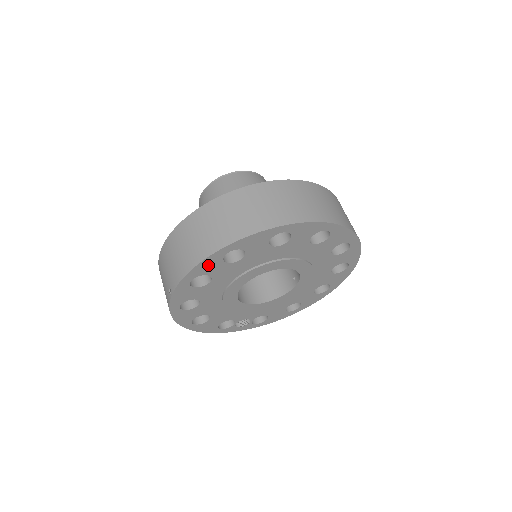
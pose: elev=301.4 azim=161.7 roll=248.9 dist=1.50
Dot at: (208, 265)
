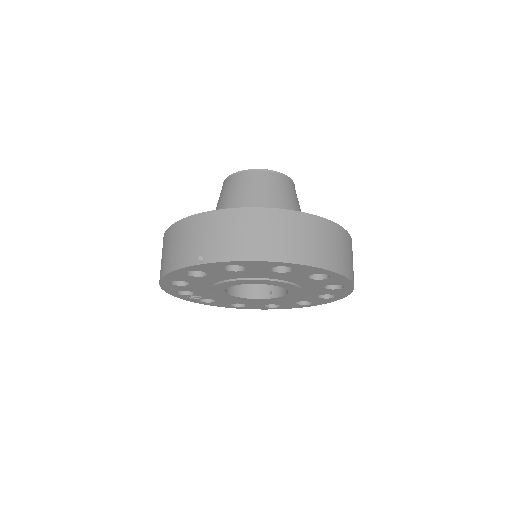
Dot at: (260, 264)
